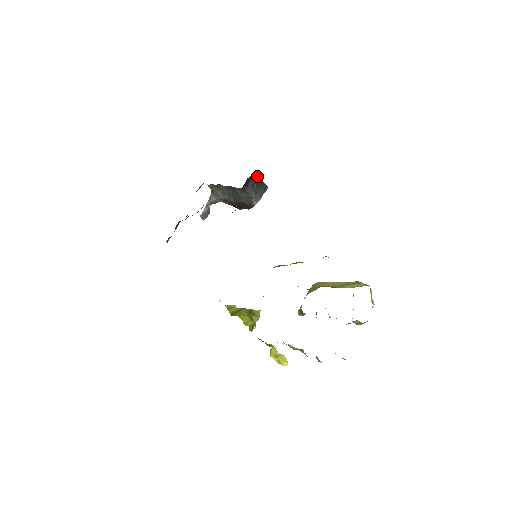
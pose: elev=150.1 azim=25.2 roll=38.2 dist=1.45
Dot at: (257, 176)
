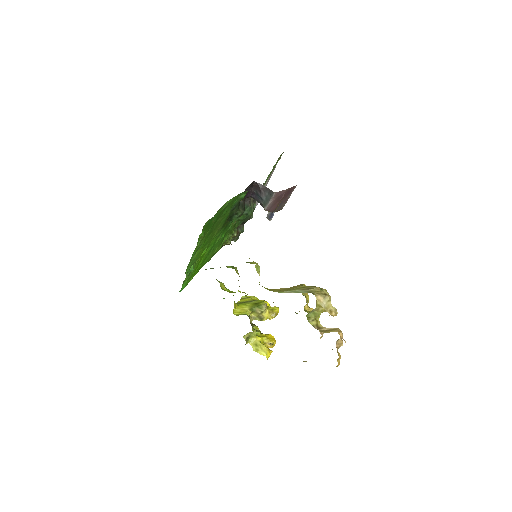
Dot at: (259, 185)
